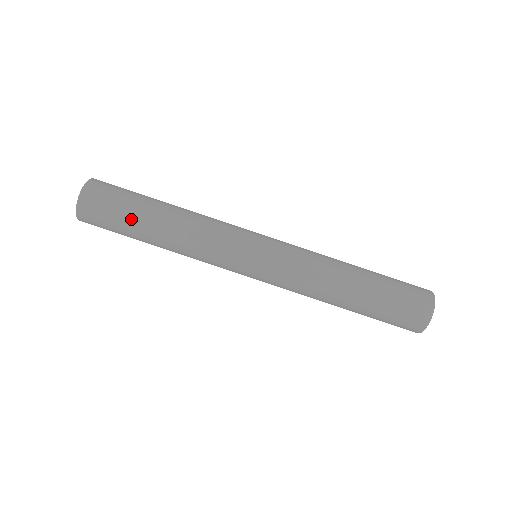
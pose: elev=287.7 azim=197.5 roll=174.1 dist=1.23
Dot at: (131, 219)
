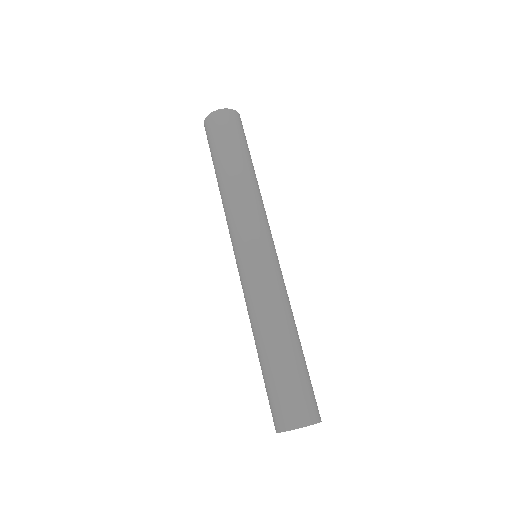
Dot at: (226, 149)
